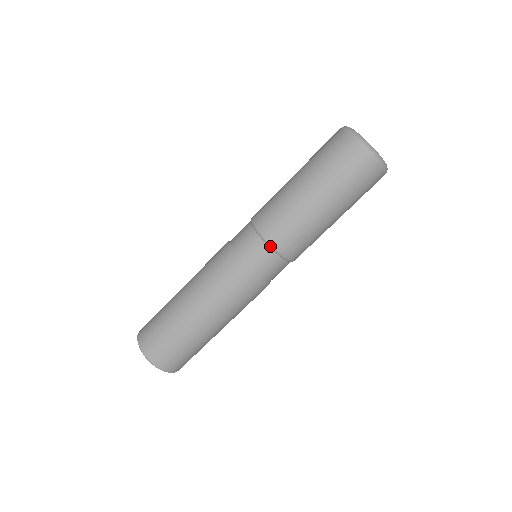
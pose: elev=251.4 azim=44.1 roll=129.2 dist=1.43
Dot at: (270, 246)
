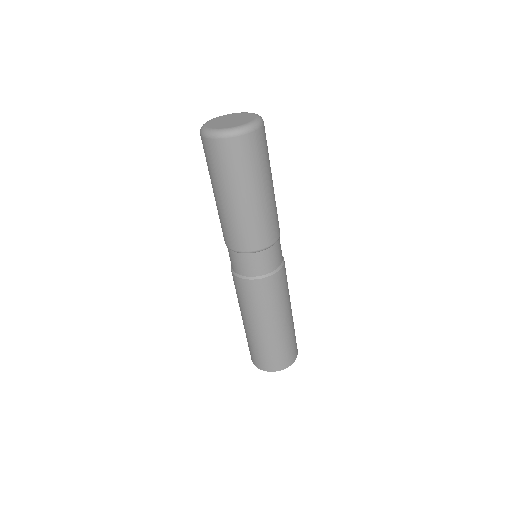
Dot at: (264, 249)
